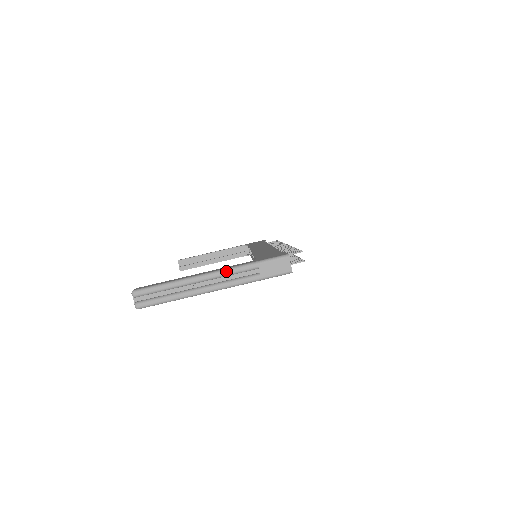
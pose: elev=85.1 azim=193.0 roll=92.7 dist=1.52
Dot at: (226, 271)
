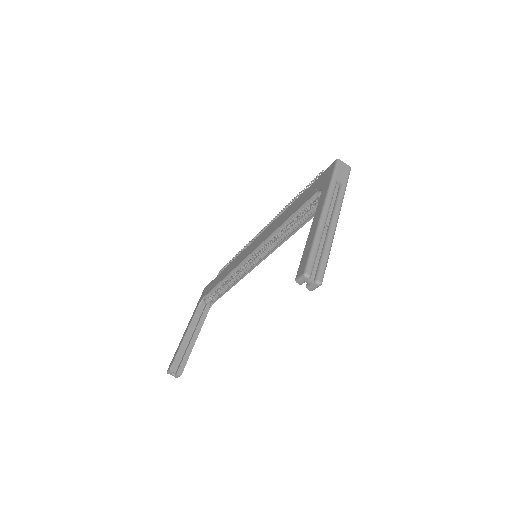
Dot at: (328, 200)
